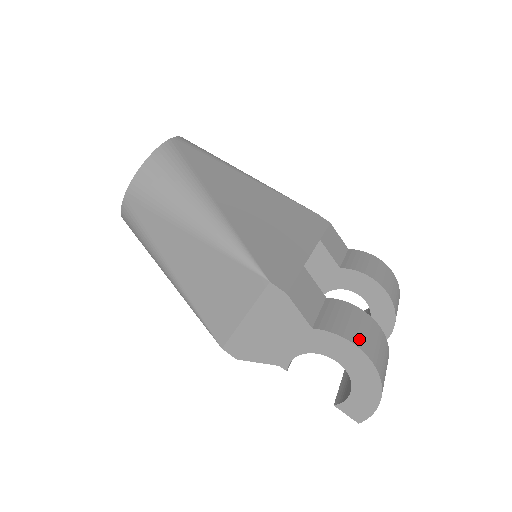
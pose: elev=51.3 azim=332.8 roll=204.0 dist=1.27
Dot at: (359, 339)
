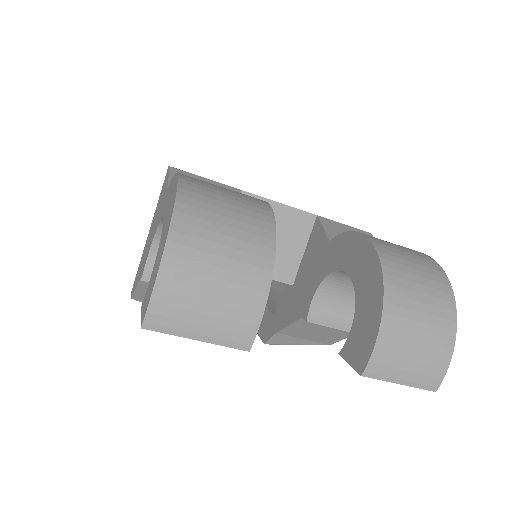
Dot at: (196, 179)
